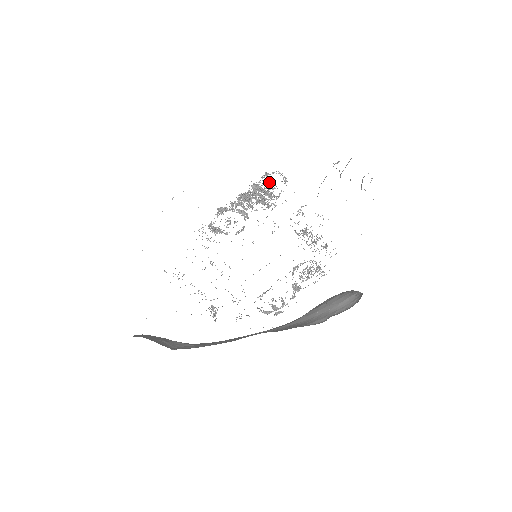
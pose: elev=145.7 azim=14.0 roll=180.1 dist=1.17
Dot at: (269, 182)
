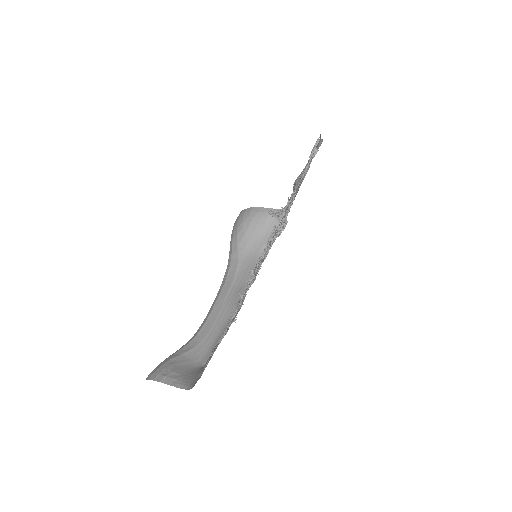
Dot at: (289, 206)
